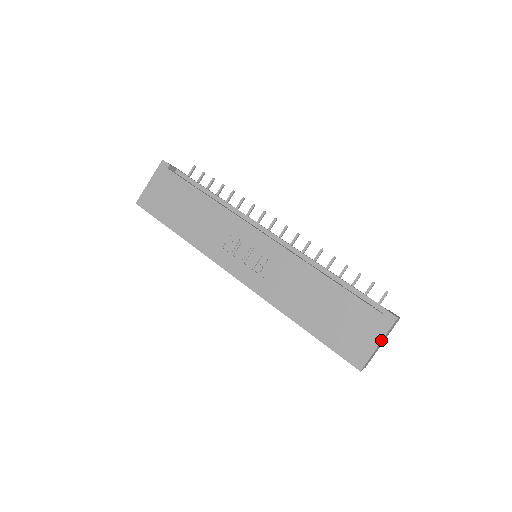
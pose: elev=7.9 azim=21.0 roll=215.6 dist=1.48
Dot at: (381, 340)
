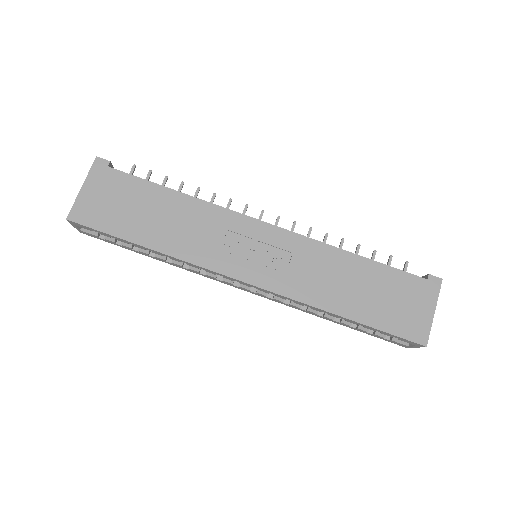
Dot at: (435, 307)
